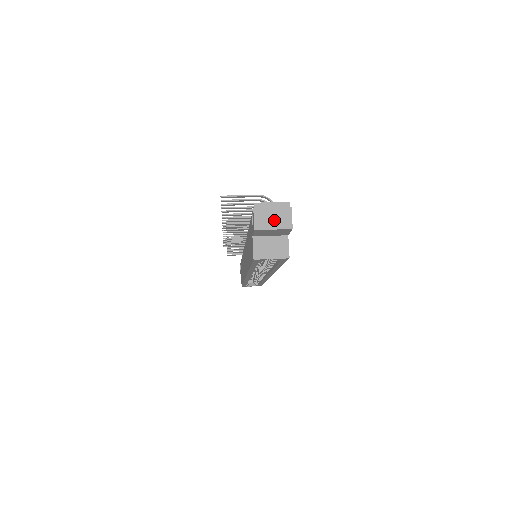
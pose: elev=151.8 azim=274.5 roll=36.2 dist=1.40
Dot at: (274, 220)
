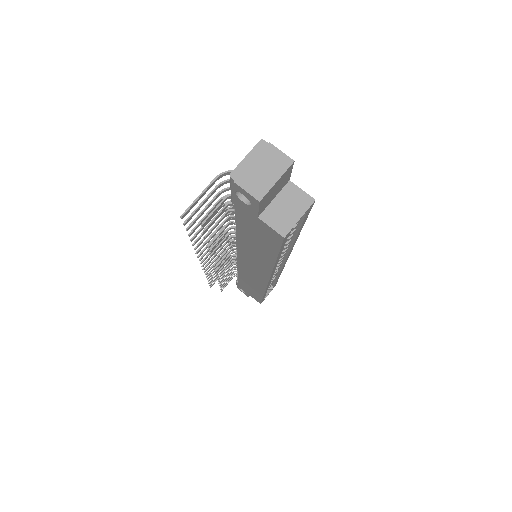
Dot at: (267, 172)
